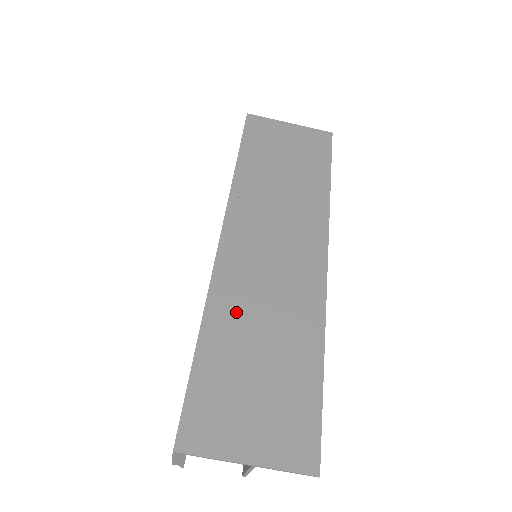
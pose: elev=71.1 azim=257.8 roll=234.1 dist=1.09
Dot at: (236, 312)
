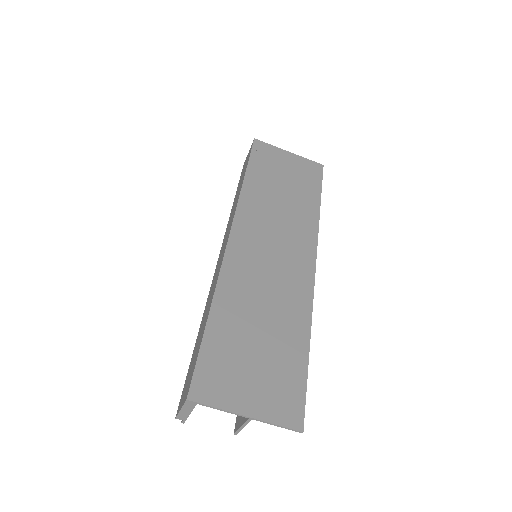
Dot at: (241, 297)
